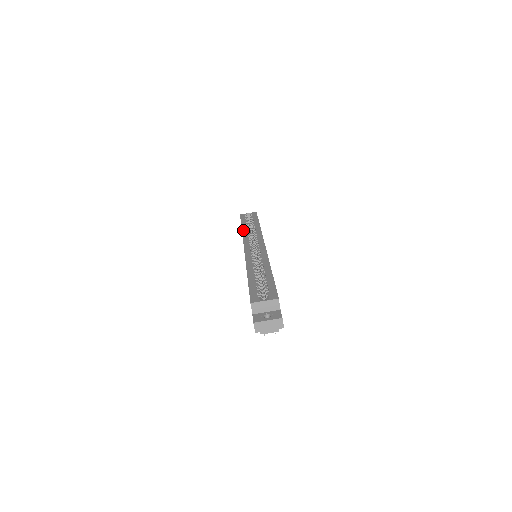
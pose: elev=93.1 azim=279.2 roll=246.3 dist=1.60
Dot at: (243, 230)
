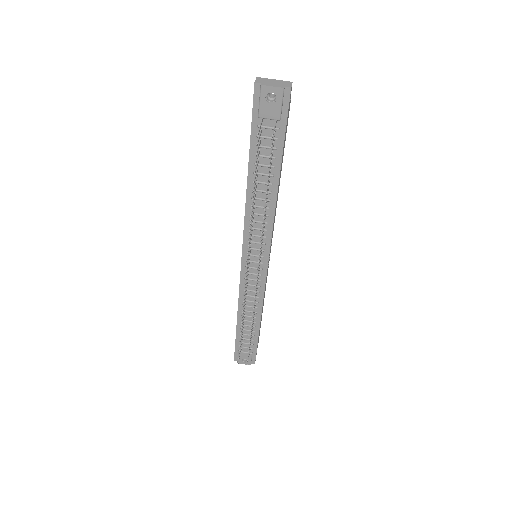
Dot at: occluded
